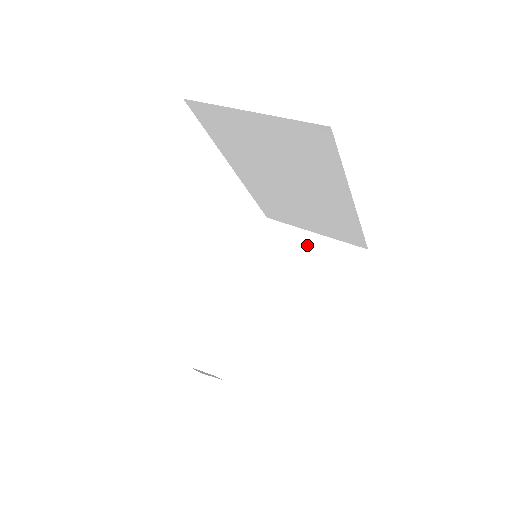
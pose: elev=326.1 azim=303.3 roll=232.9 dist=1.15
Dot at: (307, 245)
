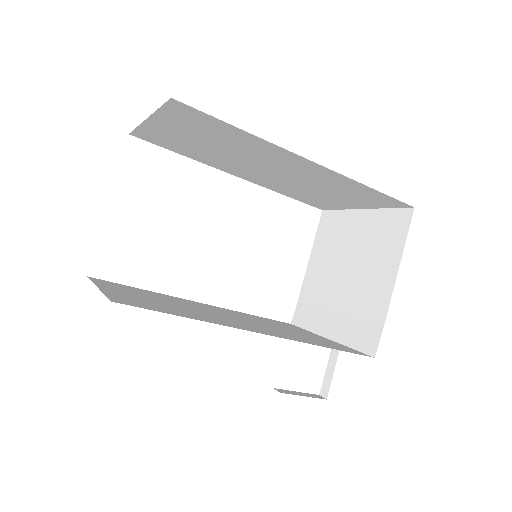
Dot at: (356, 226)
